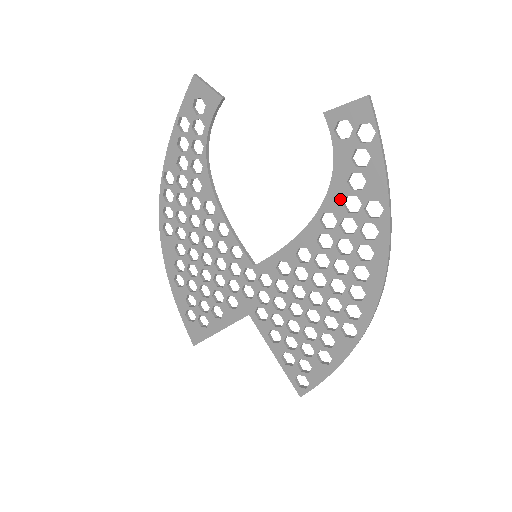
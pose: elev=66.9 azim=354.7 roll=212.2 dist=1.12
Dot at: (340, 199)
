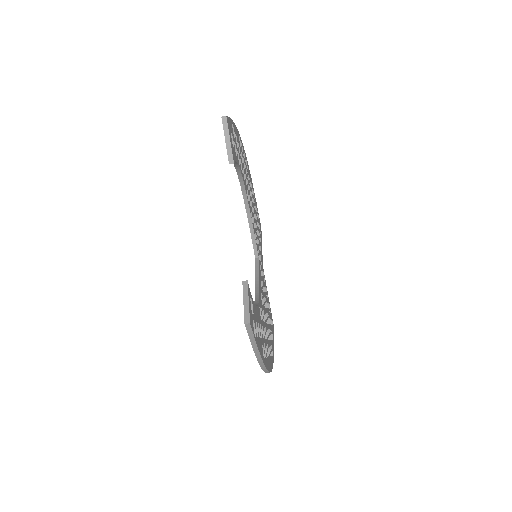
Dot at: occluded
